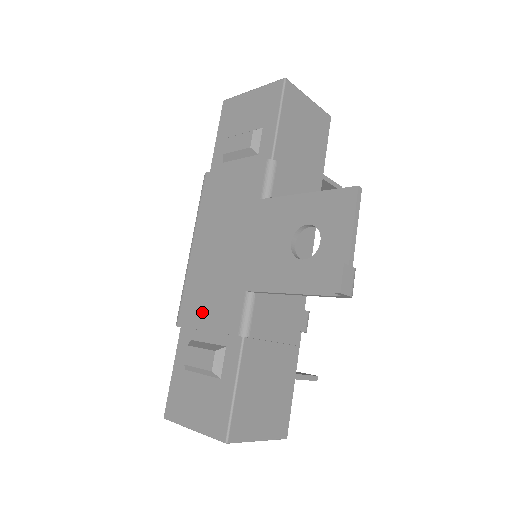
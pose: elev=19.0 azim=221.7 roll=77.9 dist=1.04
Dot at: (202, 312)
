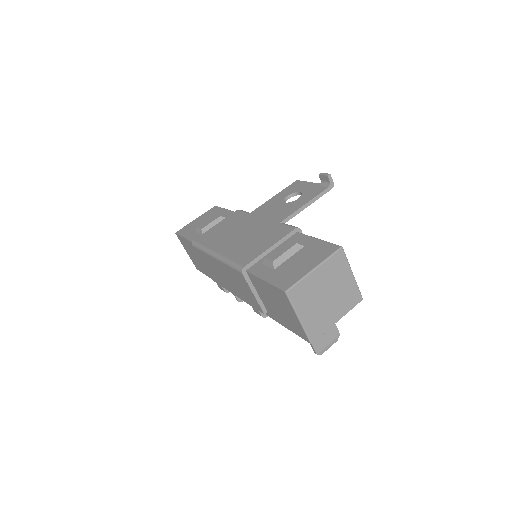
Dot at: (258, 248)
